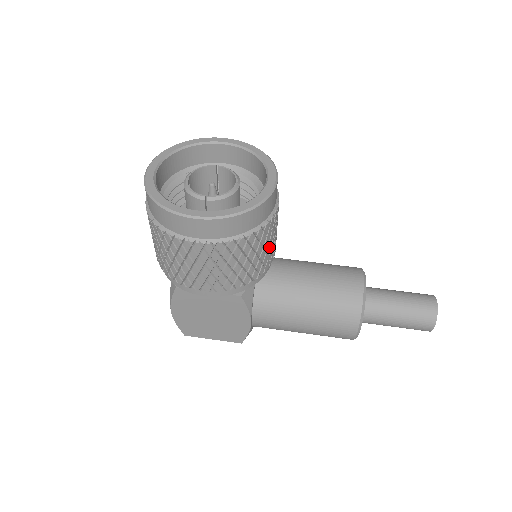
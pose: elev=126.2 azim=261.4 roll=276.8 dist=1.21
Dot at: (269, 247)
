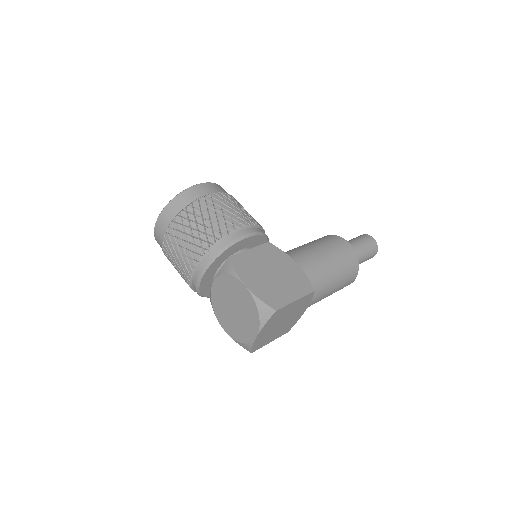
Dot at: occluded
